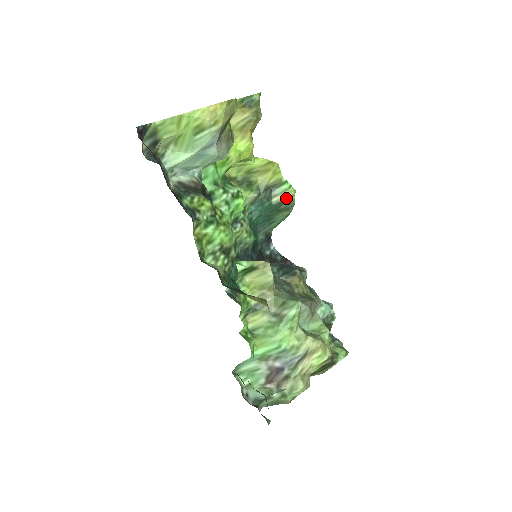
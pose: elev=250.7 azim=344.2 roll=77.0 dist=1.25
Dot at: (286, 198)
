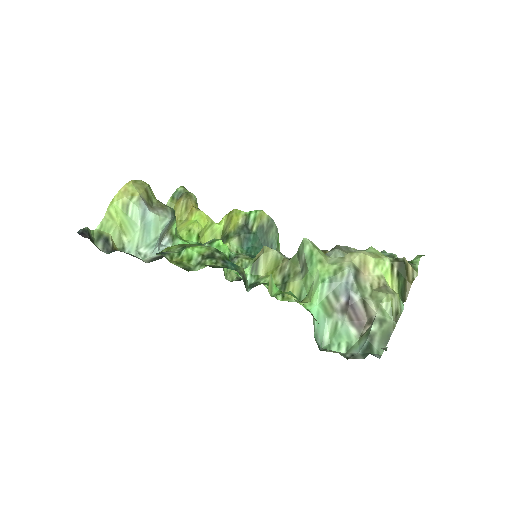
Dot at: (261, 220)
